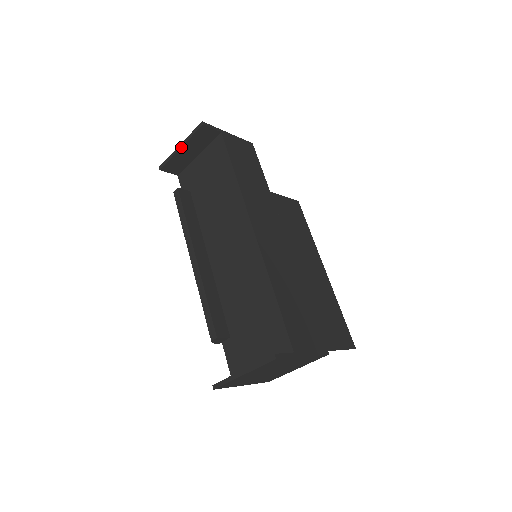
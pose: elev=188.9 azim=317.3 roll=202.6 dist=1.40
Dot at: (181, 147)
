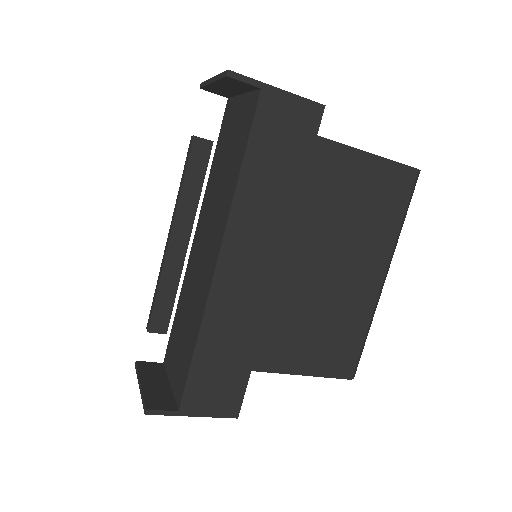
Dot at: (212, 82)
